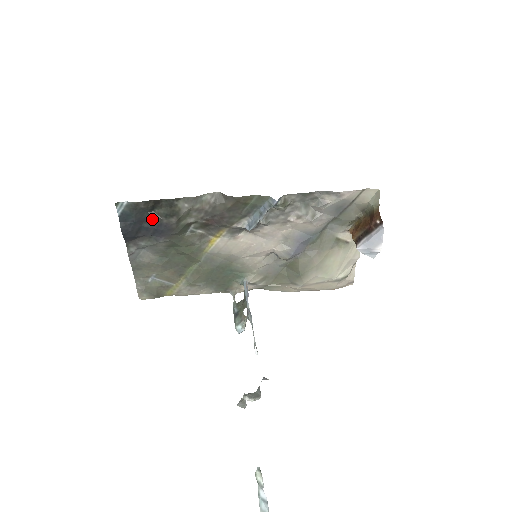
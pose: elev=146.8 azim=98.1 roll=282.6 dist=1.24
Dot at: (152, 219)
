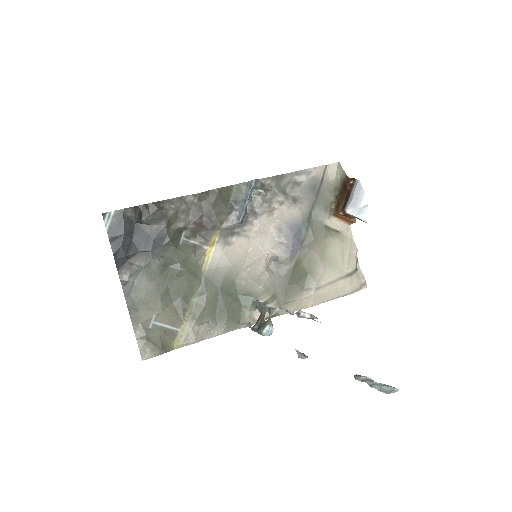
Dot at: (141, 229)
